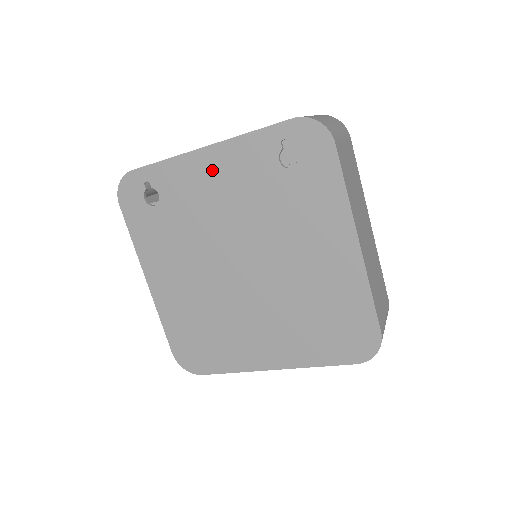
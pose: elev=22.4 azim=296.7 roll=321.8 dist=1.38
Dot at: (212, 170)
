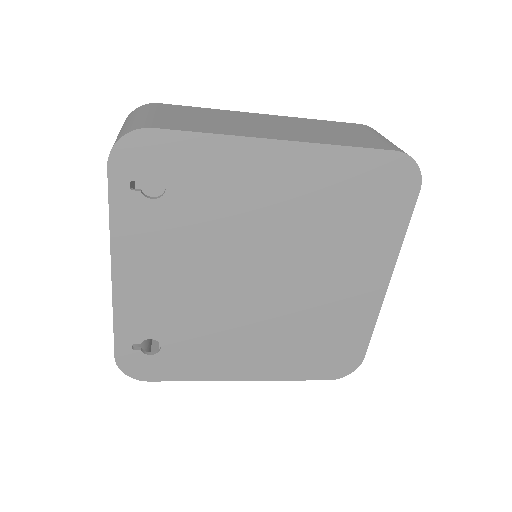
Dot at: (140, 276)
